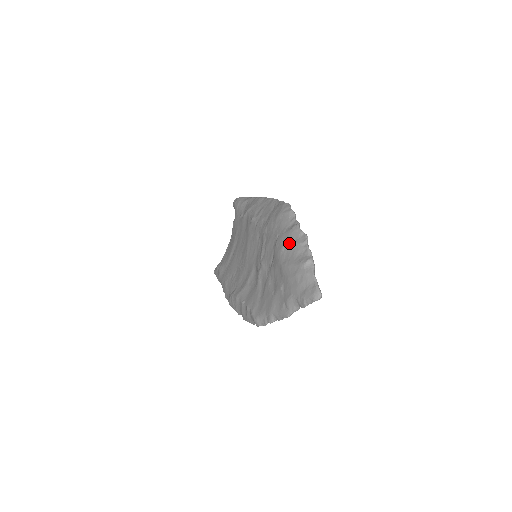
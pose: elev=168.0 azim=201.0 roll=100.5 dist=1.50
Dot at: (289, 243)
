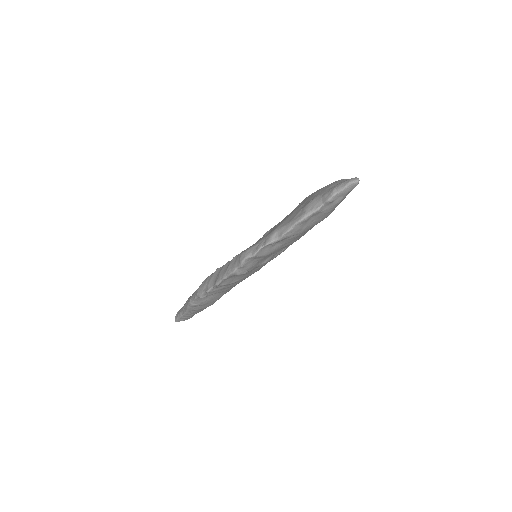
Dot at: occluded
